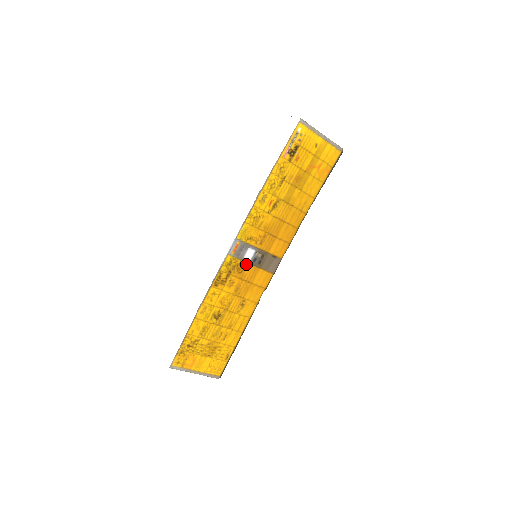
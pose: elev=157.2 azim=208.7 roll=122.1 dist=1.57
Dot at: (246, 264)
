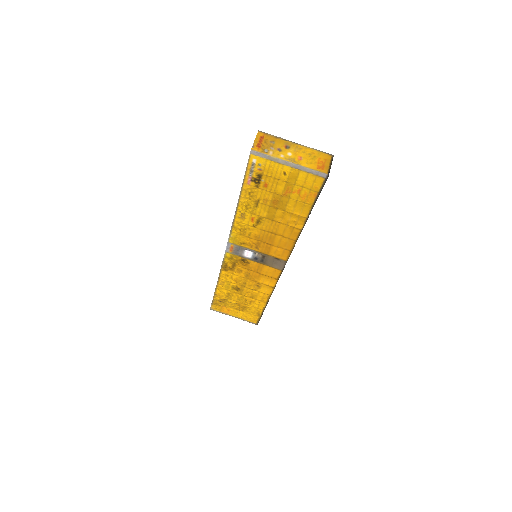
Dot at: (248, 260)
